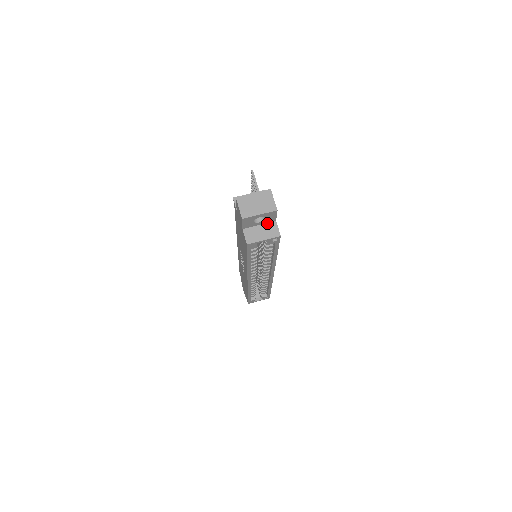
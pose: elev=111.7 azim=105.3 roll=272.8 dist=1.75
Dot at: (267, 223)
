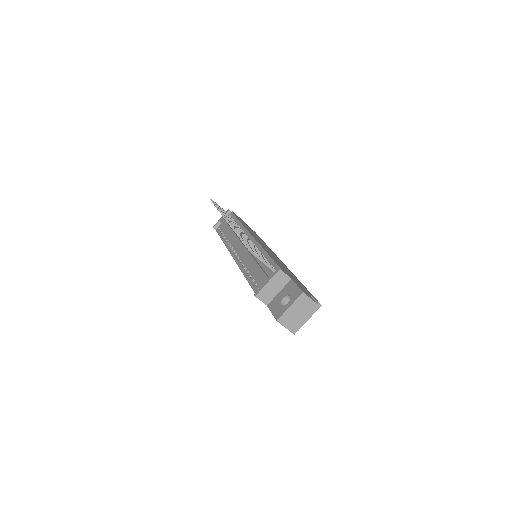
Dot at: occluded
